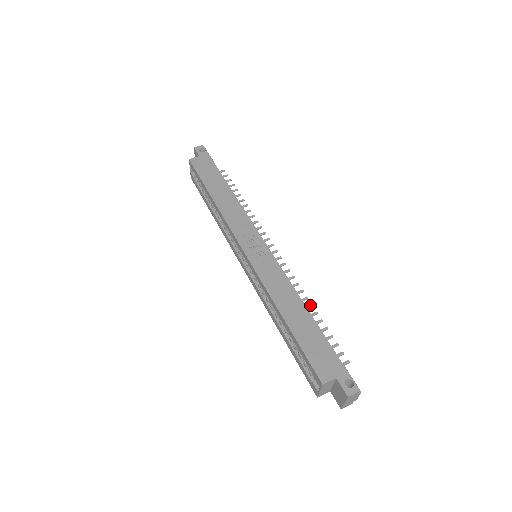
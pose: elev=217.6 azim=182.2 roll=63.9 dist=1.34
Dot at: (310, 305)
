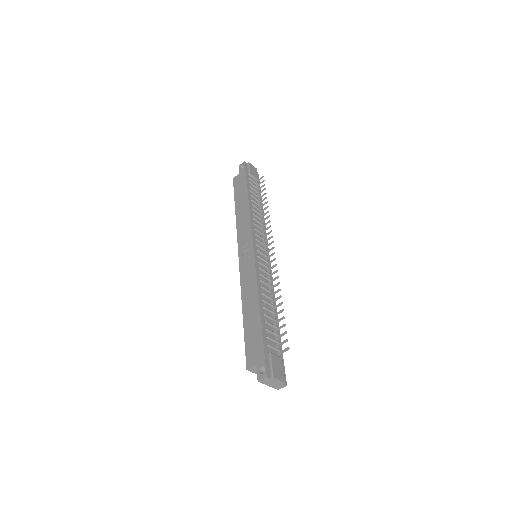
Dot at: (279, 296)
